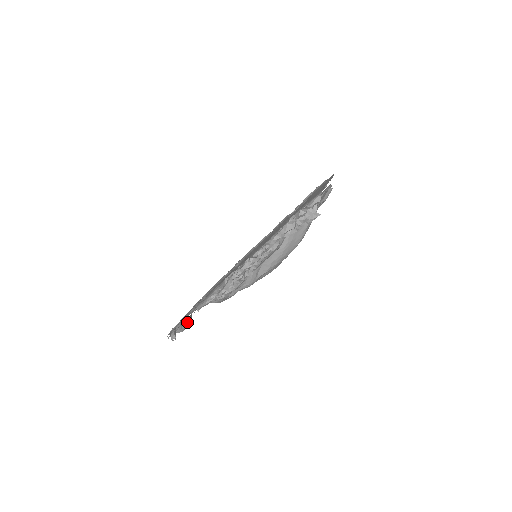
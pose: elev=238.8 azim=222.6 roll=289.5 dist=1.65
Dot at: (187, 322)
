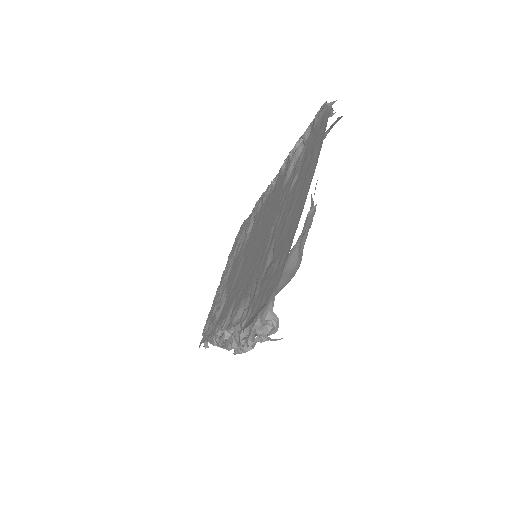
Dot at: occluded
